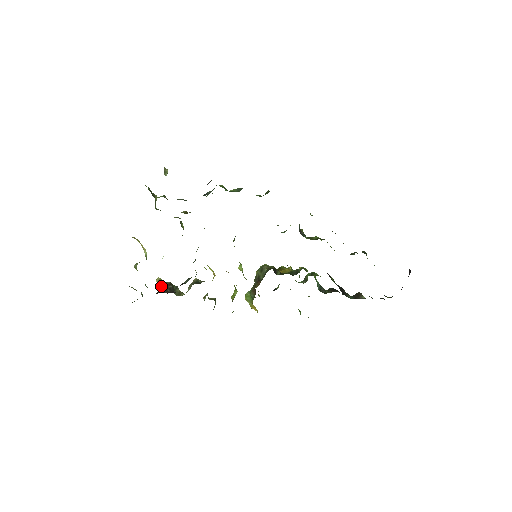
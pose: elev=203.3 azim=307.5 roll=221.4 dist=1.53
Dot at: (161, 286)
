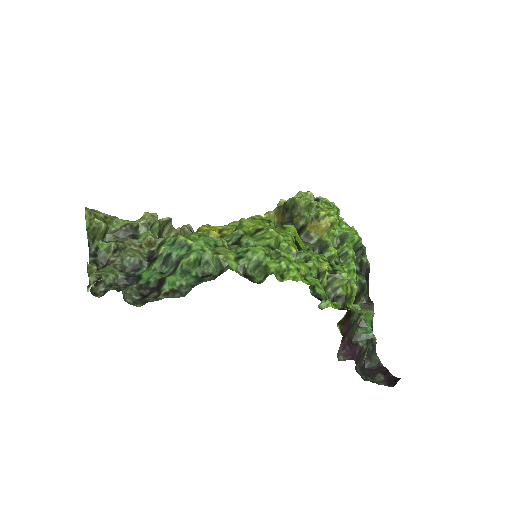
Dot at: occluded
